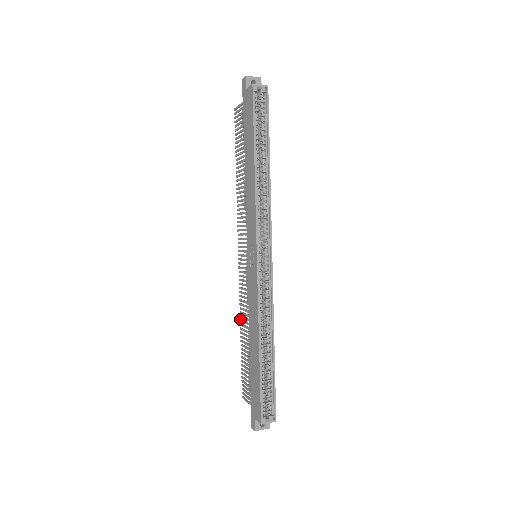
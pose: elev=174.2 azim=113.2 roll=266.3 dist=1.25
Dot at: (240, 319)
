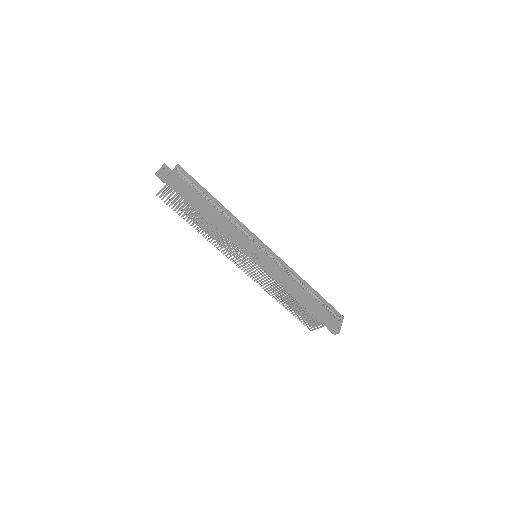
Dot at: (272, 297)
